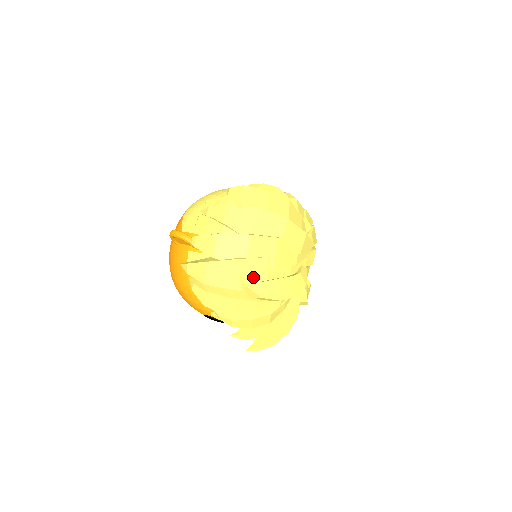
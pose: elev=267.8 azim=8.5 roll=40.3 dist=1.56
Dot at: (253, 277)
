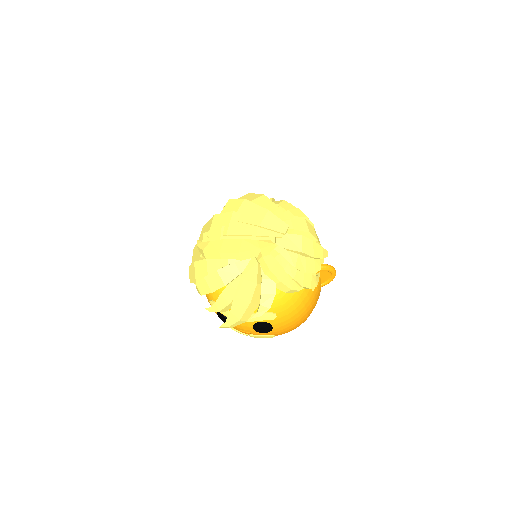
Dot at: occluded
